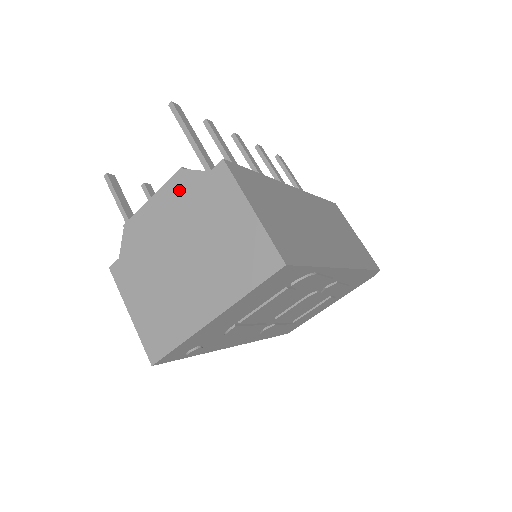
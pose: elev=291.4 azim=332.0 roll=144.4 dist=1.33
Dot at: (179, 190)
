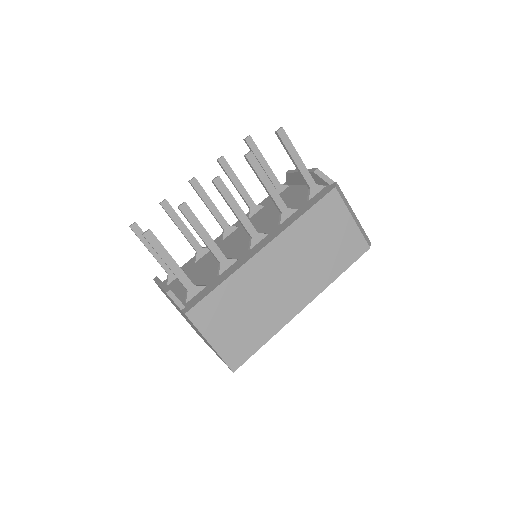
Dot at: occluded
